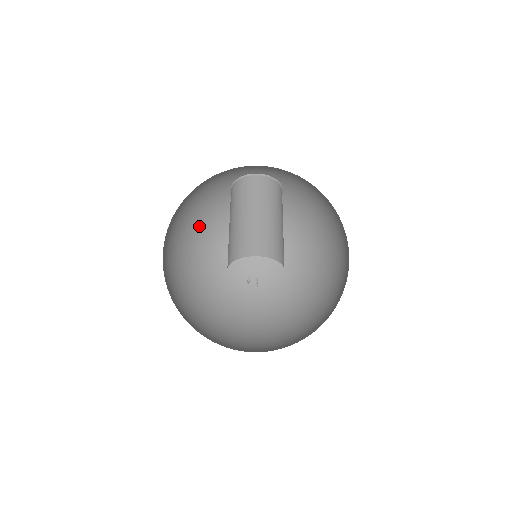
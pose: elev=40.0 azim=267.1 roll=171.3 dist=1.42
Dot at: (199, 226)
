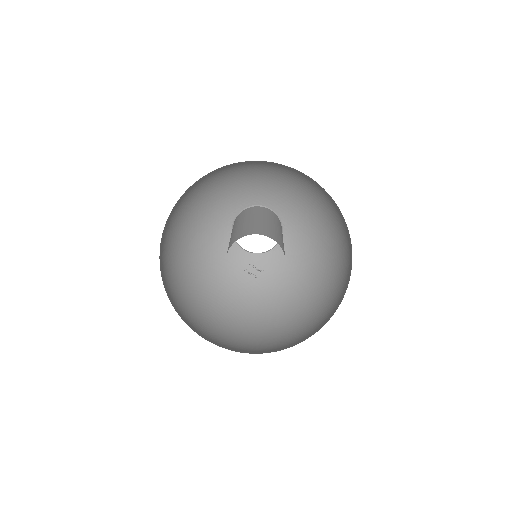
Dot at: (248, 295)
